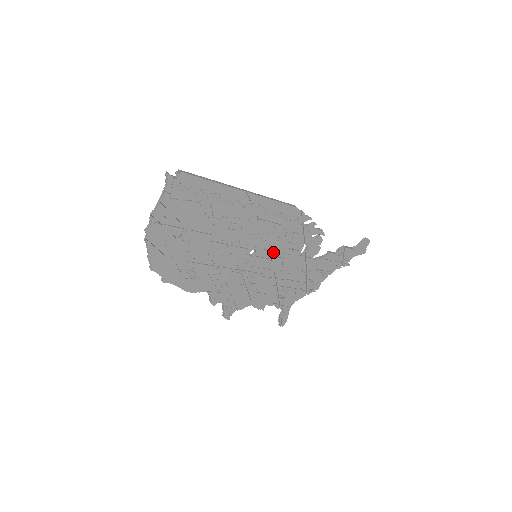
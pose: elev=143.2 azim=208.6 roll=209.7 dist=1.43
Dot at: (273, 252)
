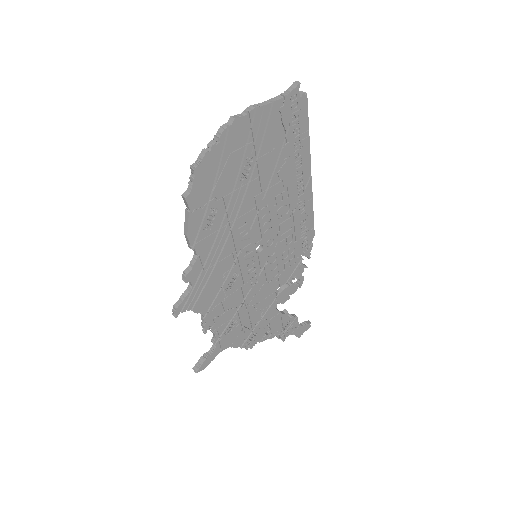
Dot at: (268, 265)
